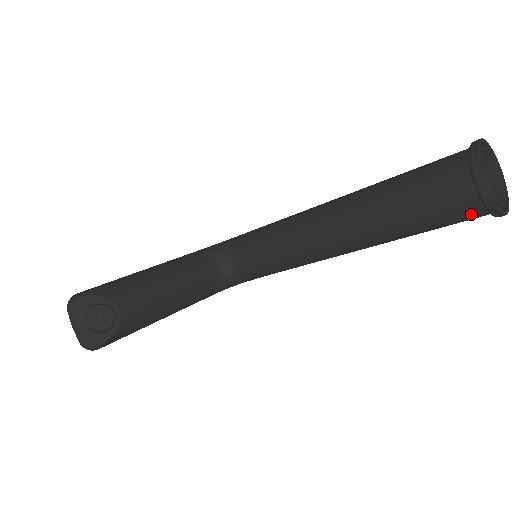
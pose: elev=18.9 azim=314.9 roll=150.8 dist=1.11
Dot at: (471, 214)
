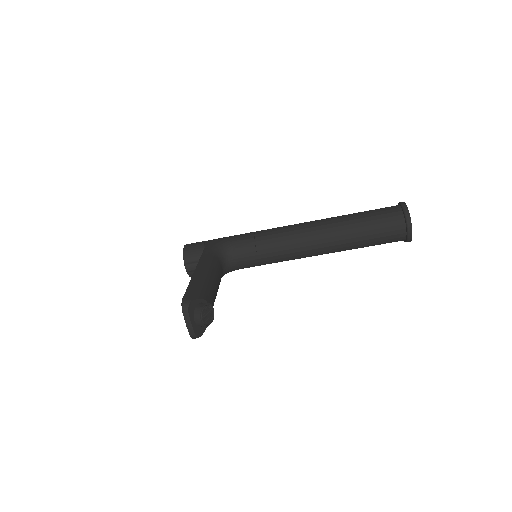
Dot at: (397, 241)
